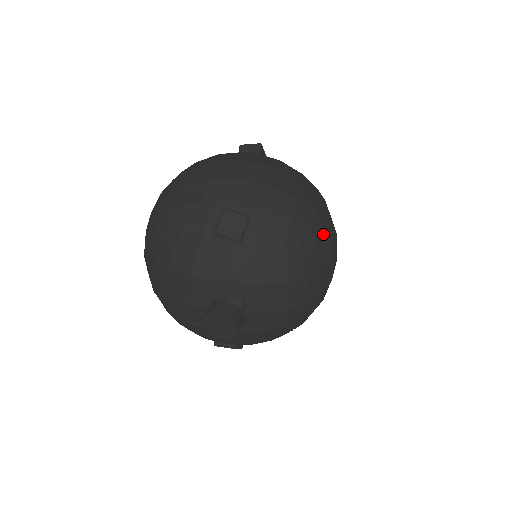
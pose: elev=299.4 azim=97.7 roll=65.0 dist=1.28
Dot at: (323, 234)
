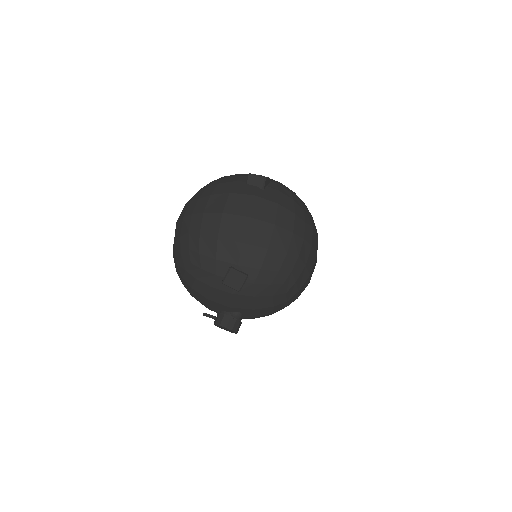
Dot at: (303, 271)
